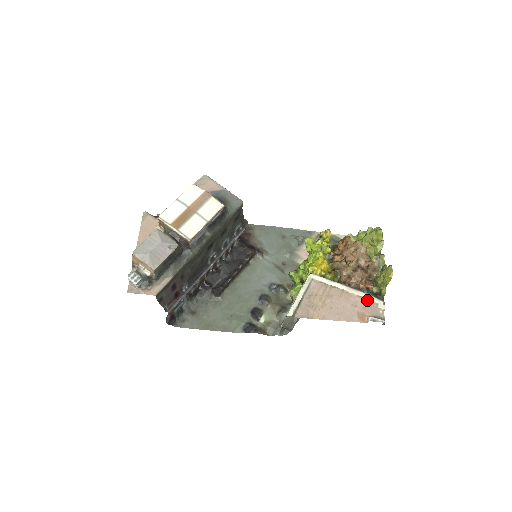
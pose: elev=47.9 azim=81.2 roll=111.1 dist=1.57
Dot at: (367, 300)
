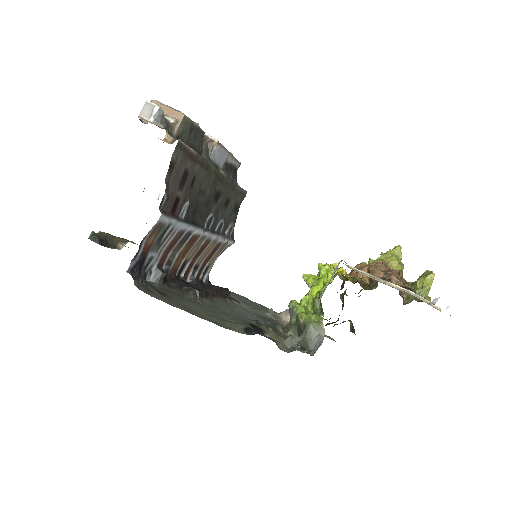
Dot at: occluded
